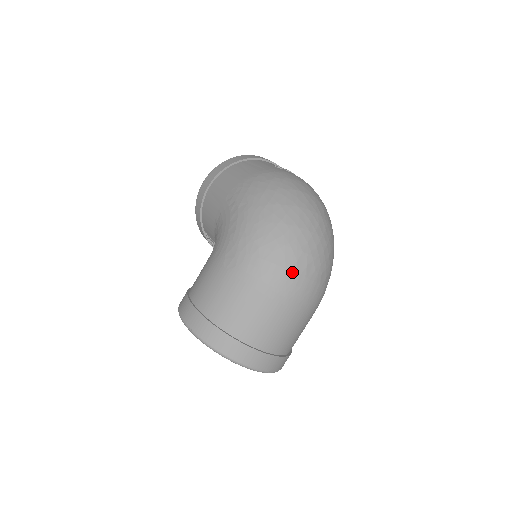
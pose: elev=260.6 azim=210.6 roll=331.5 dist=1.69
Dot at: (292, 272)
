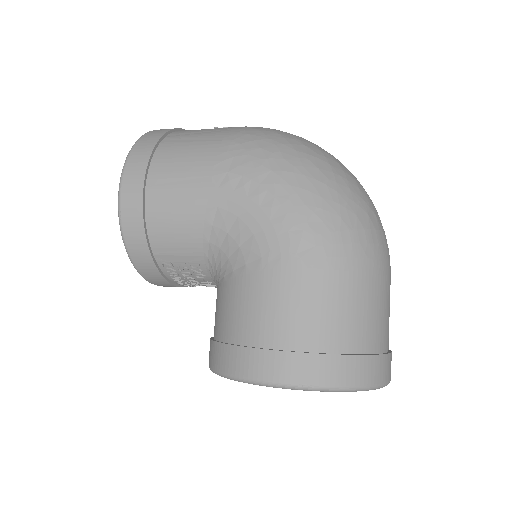
Dot at: (380, 231)
